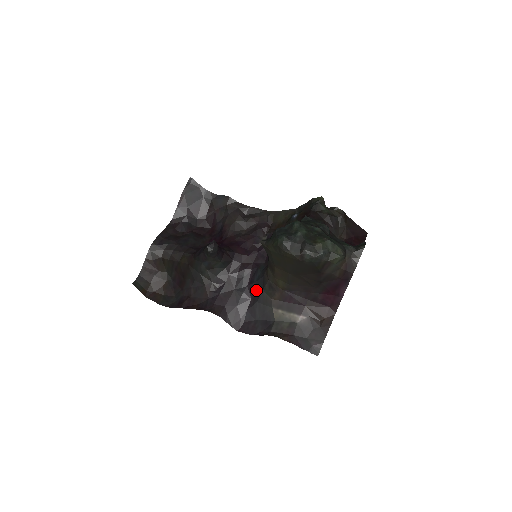
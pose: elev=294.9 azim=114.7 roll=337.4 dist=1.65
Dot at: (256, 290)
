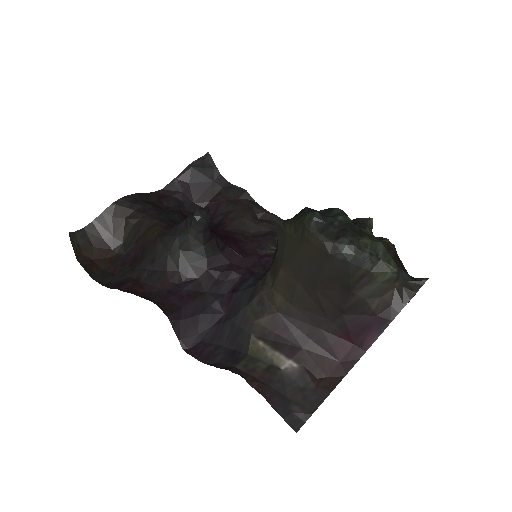
Dot at: (237, 303)
